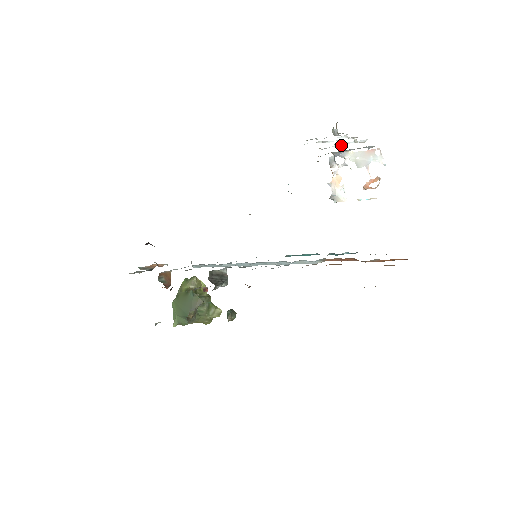
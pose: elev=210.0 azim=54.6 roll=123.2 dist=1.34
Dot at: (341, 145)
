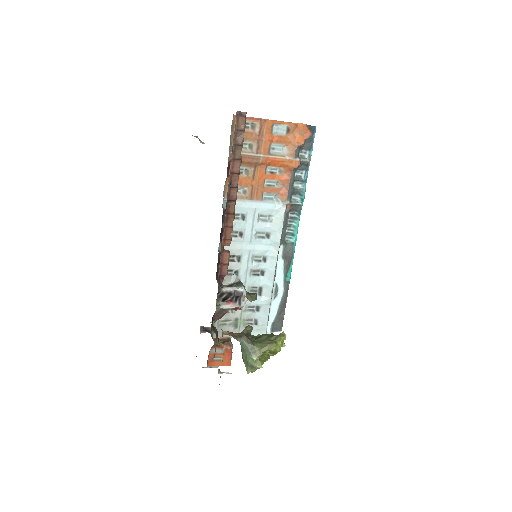
Dot at: occluded
